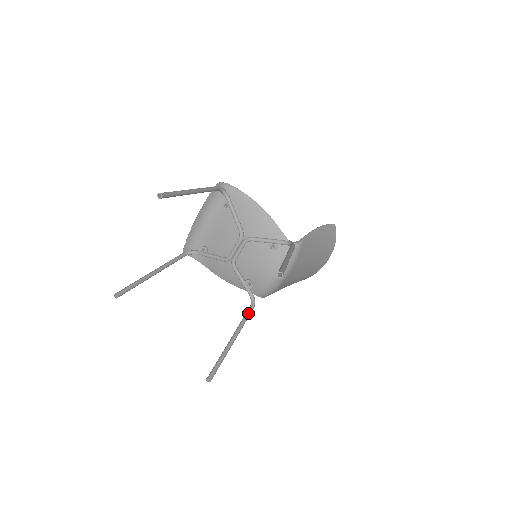
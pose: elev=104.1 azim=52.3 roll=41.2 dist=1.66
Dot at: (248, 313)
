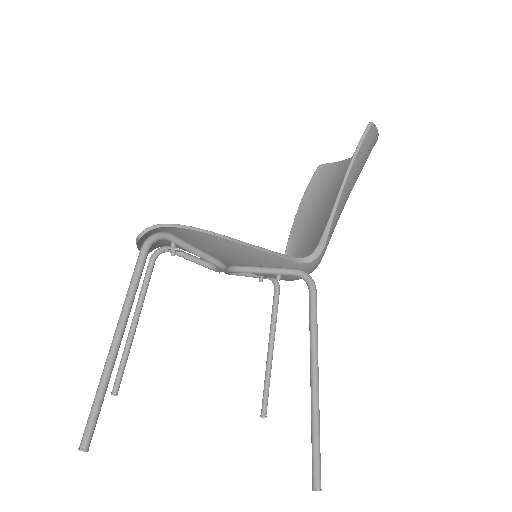
Dot at: (275, 306)
